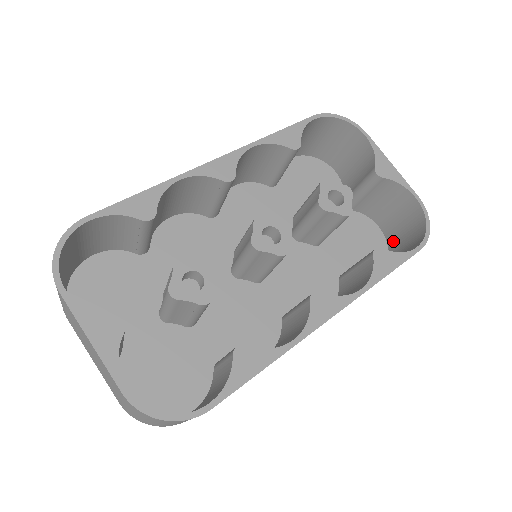
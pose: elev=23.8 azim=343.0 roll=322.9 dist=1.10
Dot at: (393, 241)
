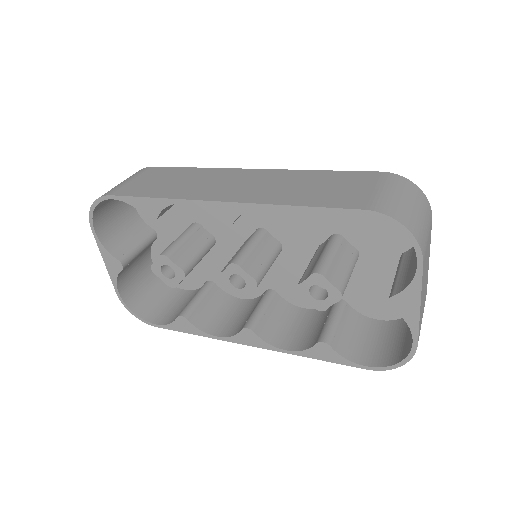
Dot at: occluded
